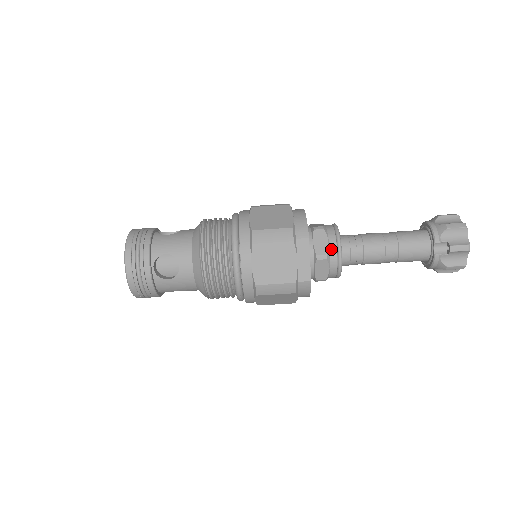
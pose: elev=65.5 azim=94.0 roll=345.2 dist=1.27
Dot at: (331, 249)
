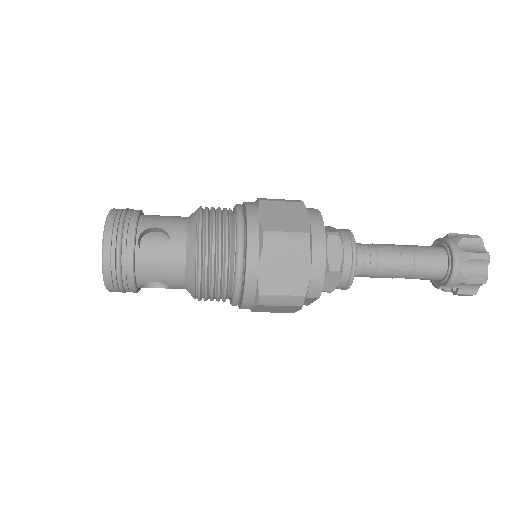
Dot at: (339, 286)
